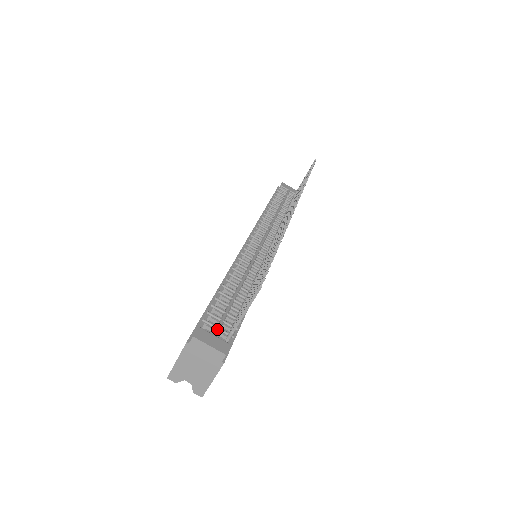
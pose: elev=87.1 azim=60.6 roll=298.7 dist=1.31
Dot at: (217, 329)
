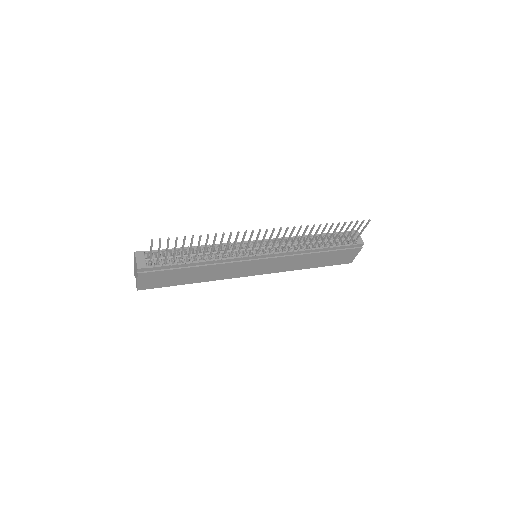
Dot at: occluded
